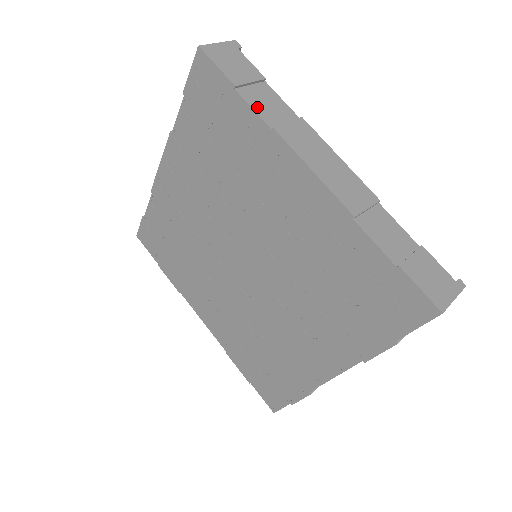
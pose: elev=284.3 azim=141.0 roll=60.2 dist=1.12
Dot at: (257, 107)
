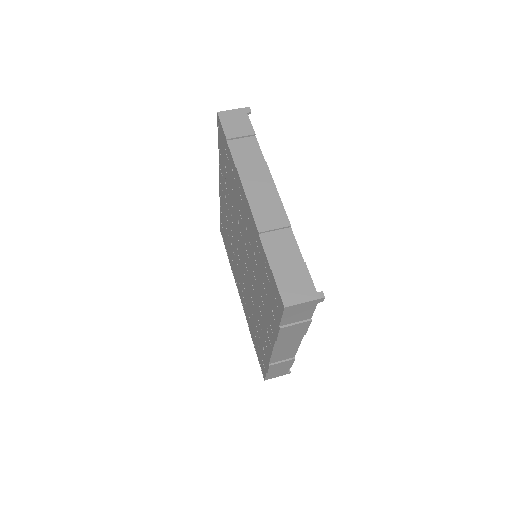
Dot at: (236, 153)
